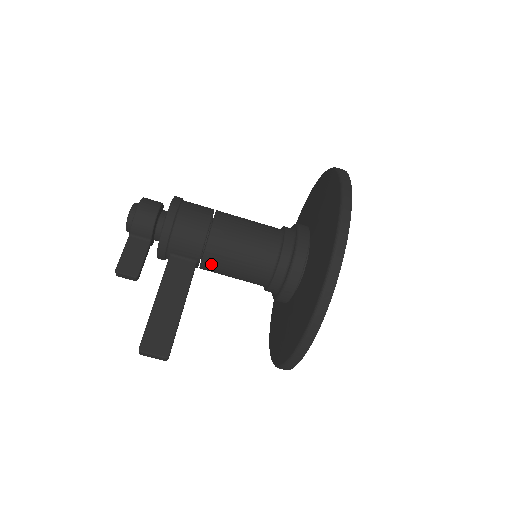
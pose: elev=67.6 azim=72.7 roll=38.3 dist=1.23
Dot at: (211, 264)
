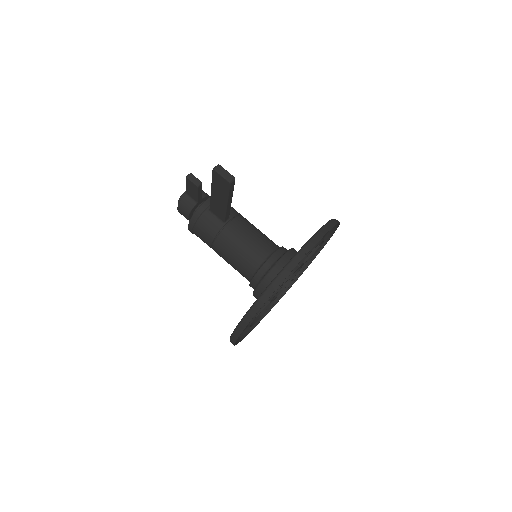
Dot at: (238, 224)
